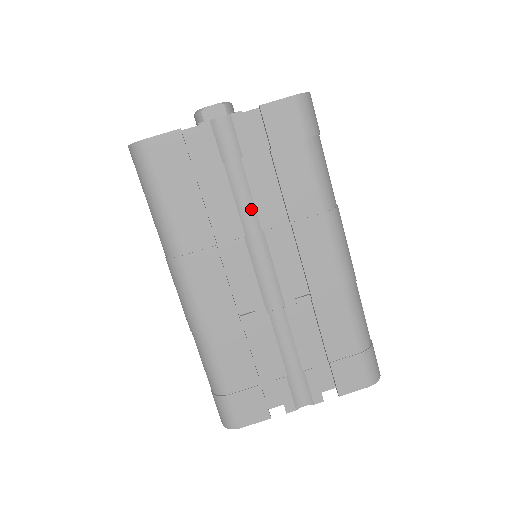
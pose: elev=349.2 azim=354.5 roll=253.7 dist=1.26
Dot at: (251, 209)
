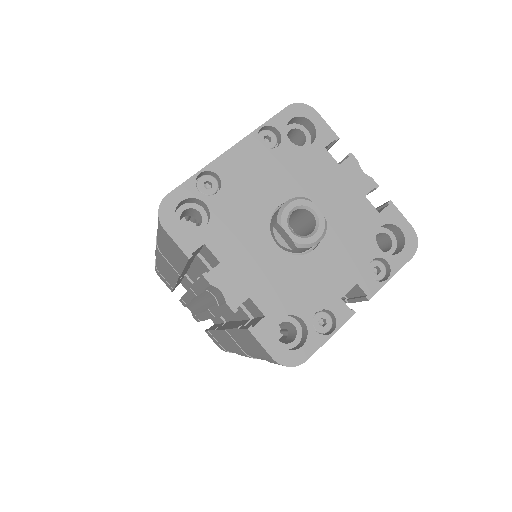
Dot at: (209, 303)
